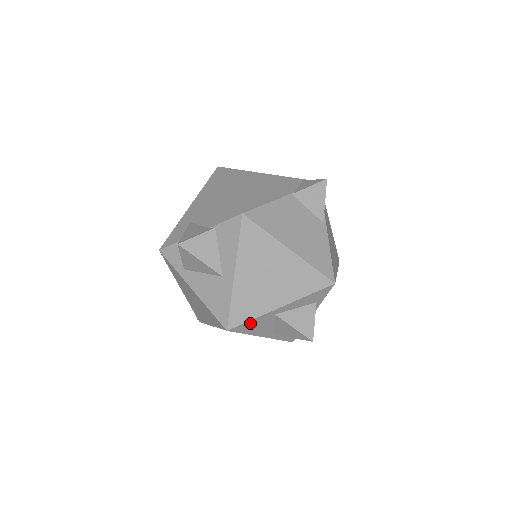
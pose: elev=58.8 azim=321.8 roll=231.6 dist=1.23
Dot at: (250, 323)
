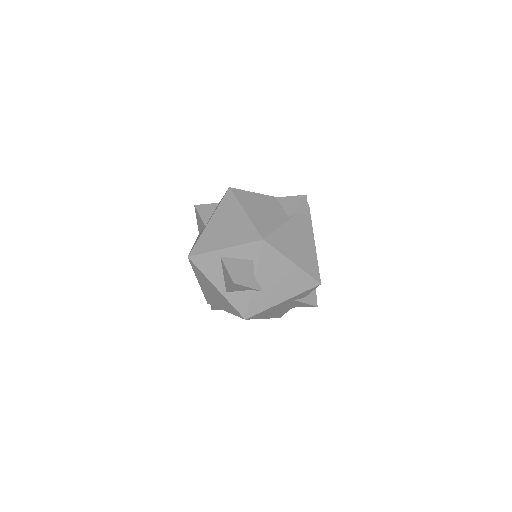
Dot at: (203, 258)
